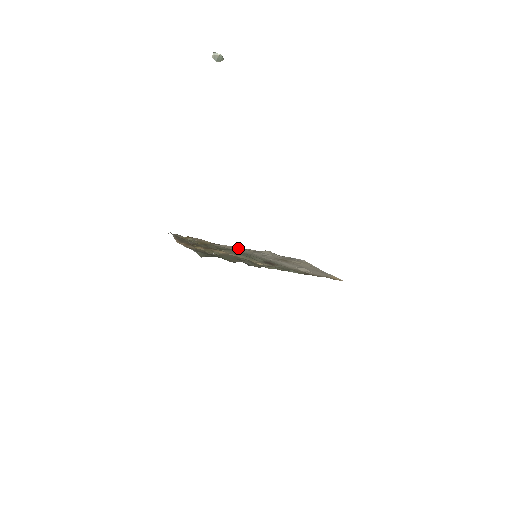
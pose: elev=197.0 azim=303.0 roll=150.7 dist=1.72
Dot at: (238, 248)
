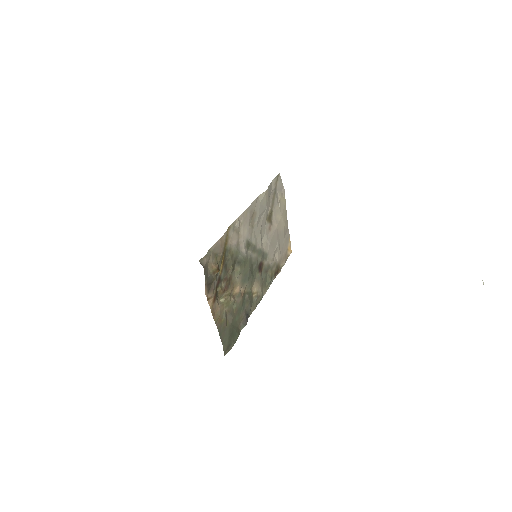
Dot at: (247, 222)
